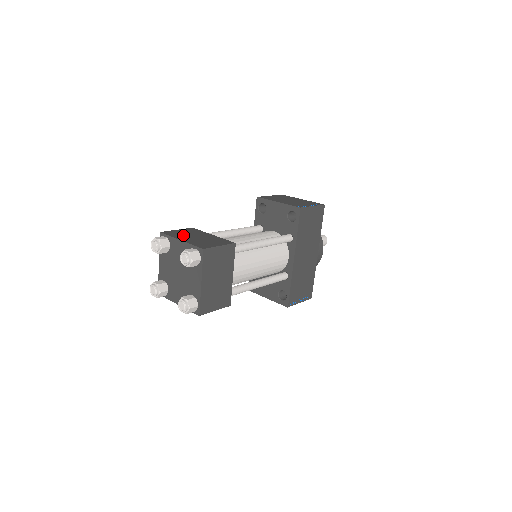
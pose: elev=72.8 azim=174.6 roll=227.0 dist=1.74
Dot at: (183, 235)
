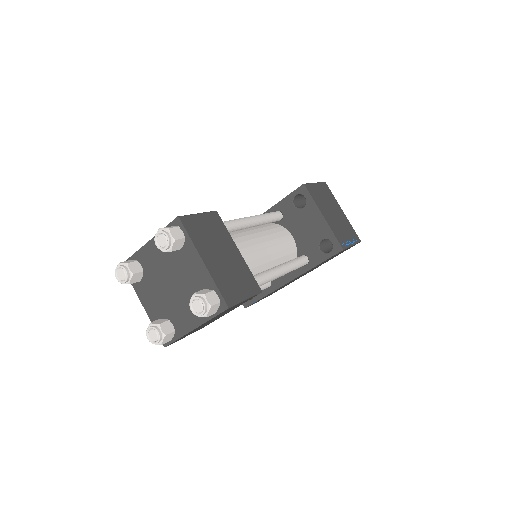
Dot at: (206, 241)
